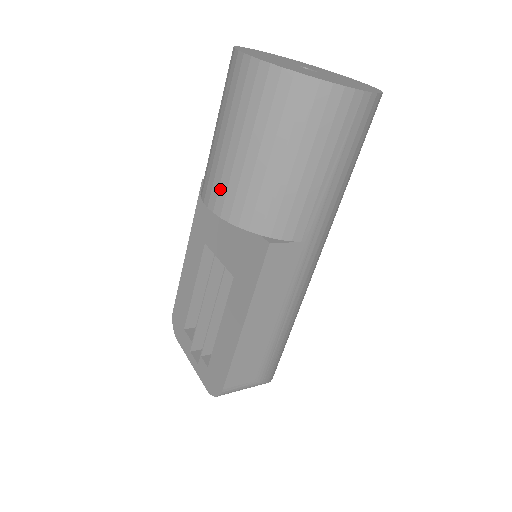
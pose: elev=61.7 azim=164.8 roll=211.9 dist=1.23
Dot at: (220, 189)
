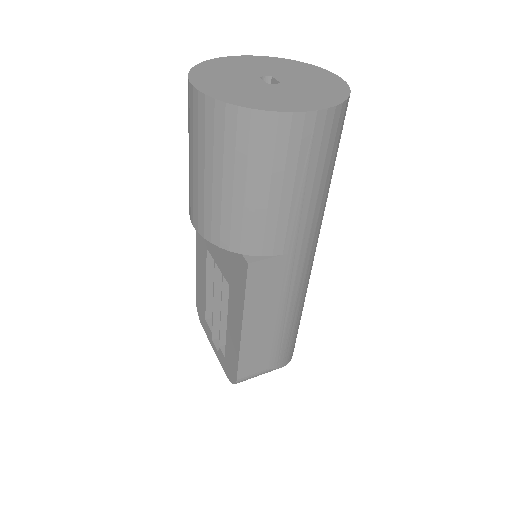
Dot at: (199, 212)
